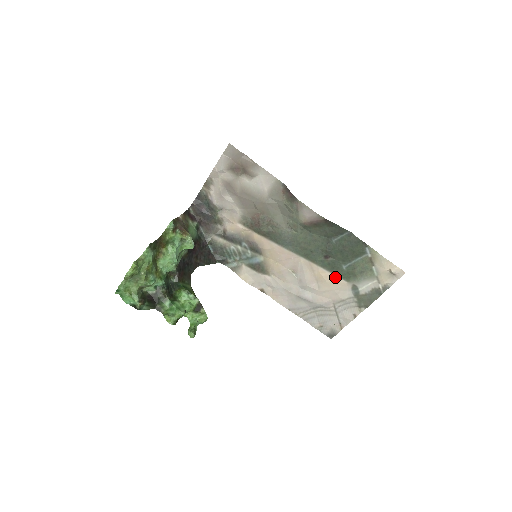
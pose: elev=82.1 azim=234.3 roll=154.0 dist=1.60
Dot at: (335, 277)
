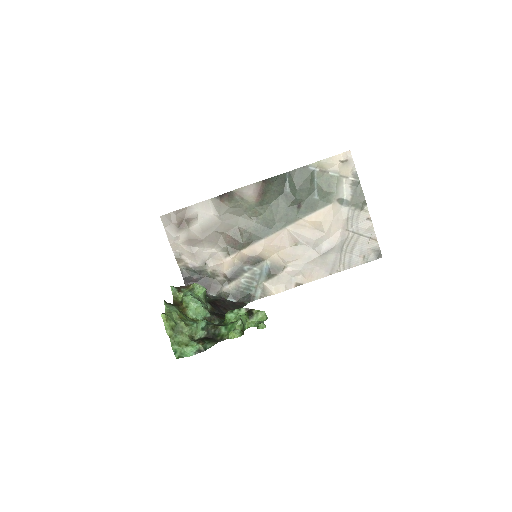
Dot at: (321, 211)
